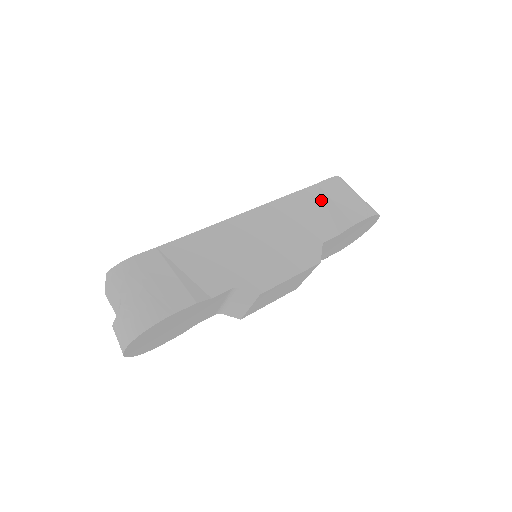
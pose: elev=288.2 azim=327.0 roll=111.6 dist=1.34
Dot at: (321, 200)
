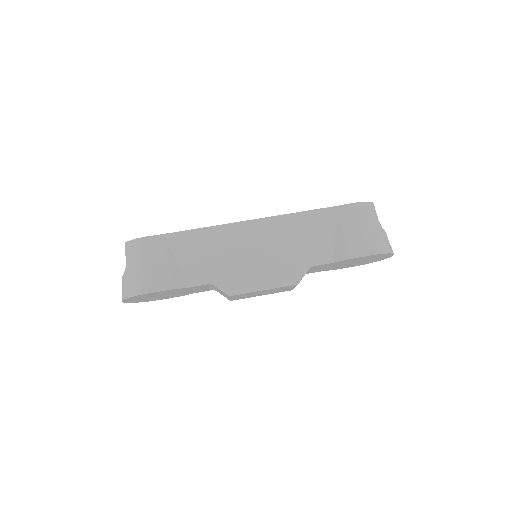
Dot at: (332, 224)
